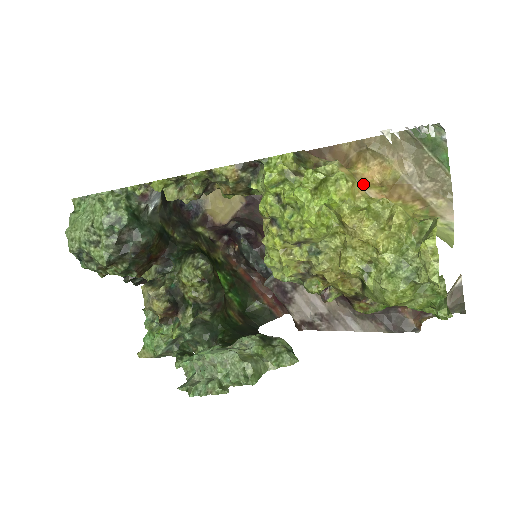
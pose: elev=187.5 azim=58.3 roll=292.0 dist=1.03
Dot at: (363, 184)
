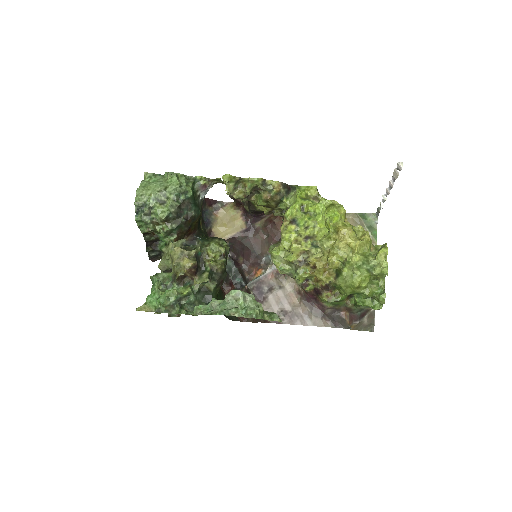
Dot at: occluded
